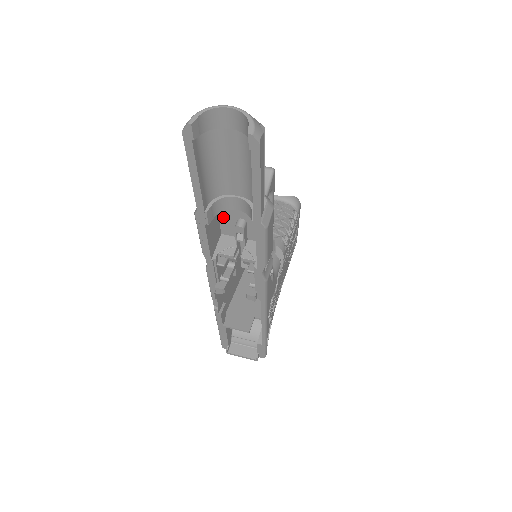
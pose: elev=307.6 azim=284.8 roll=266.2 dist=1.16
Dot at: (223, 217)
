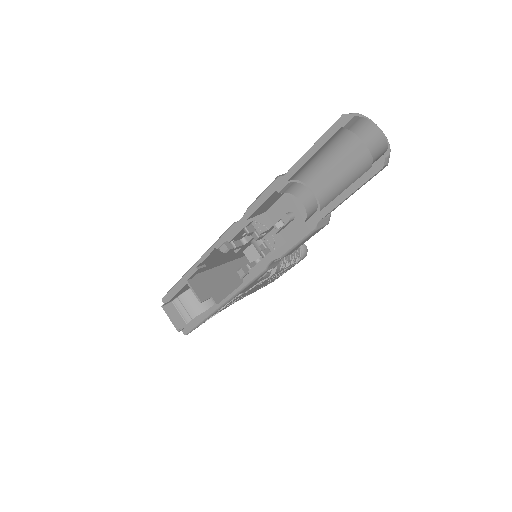
Dot at: (282, 201)
